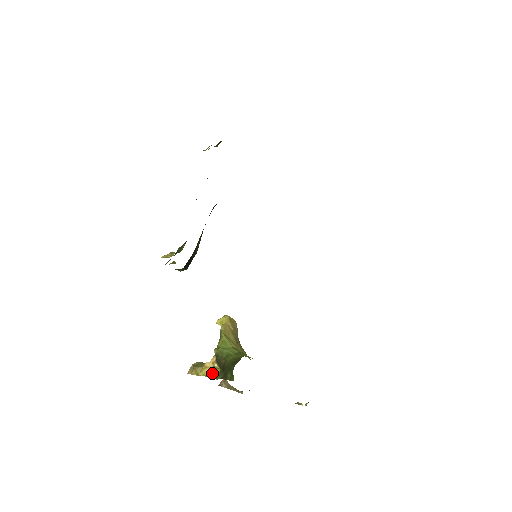
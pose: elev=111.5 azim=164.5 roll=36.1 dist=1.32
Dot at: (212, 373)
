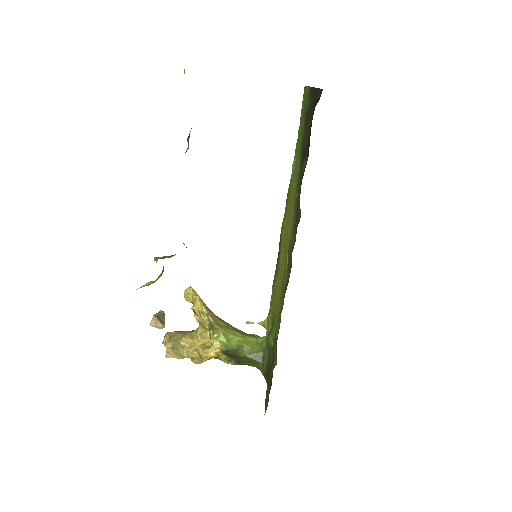
Dot at: occluded
